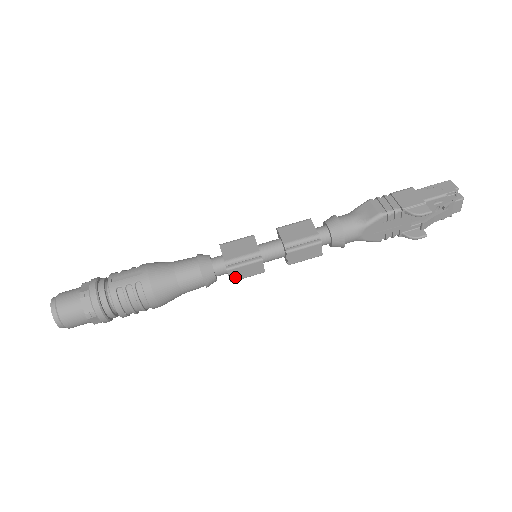
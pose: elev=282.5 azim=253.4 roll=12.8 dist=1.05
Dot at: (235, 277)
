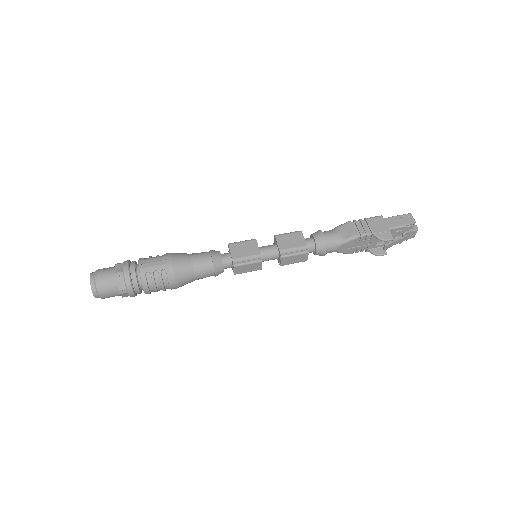
Dot at: (239, 272)
